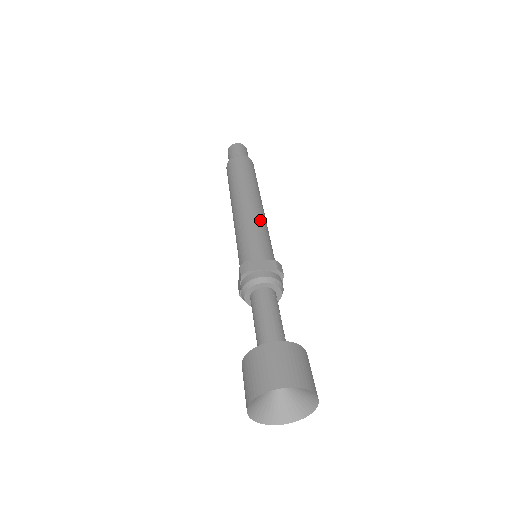
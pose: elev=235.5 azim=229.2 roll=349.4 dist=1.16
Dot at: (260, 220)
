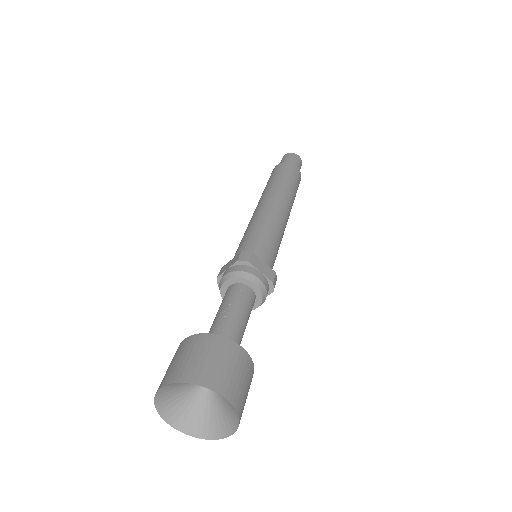
Dot at: (258, 218)
